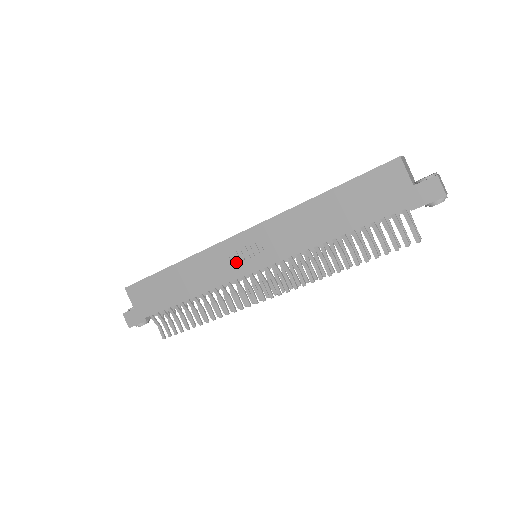
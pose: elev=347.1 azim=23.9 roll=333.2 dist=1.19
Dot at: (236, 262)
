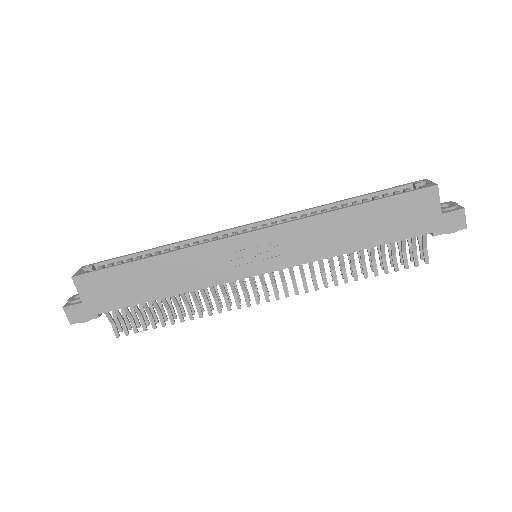
Dot at: (237, 262)
